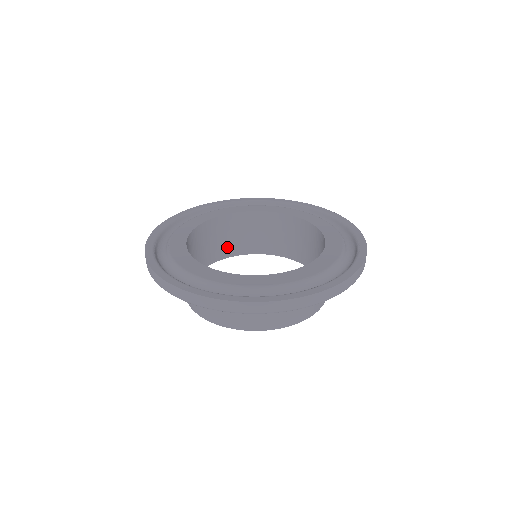
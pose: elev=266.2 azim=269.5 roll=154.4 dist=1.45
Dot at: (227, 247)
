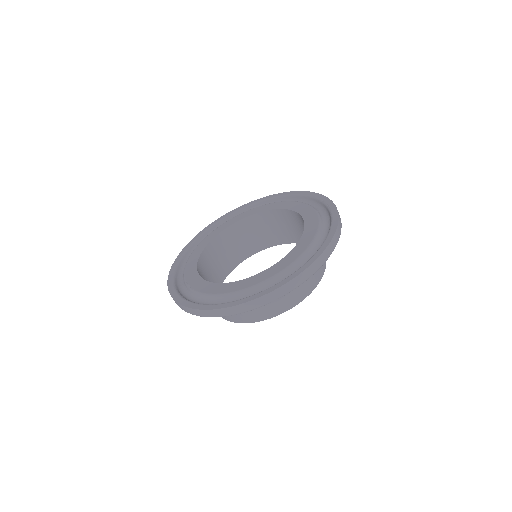
Dot at: (225, 265)
